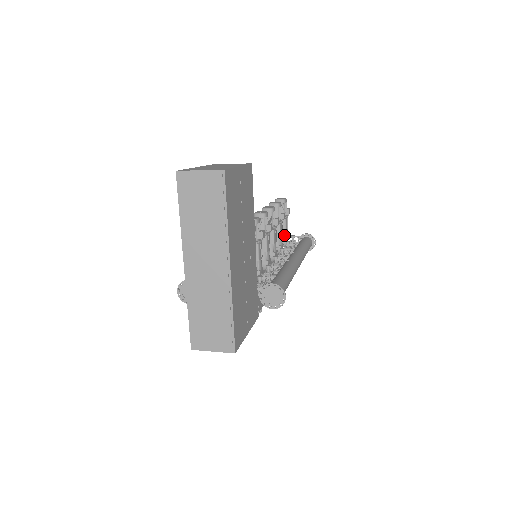
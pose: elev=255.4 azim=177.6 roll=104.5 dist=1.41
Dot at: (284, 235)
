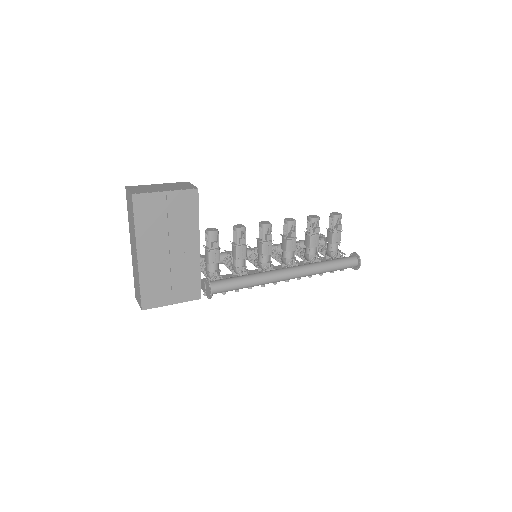
Dot at: (331, 247)
